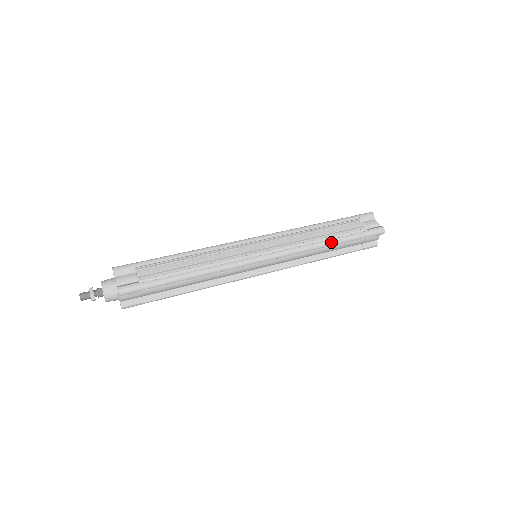
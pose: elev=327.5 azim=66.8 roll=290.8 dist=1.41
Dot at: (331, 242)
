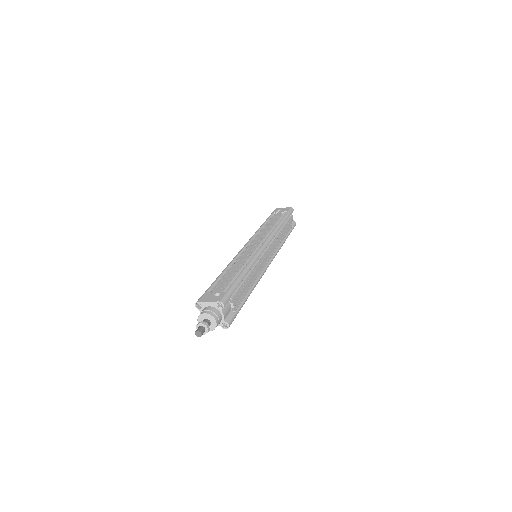
Dot at: occluded
